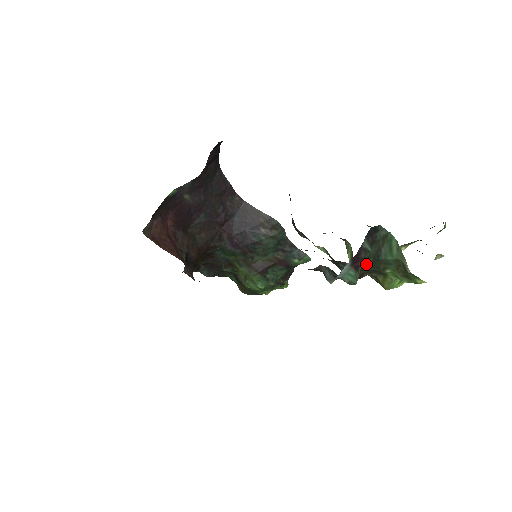
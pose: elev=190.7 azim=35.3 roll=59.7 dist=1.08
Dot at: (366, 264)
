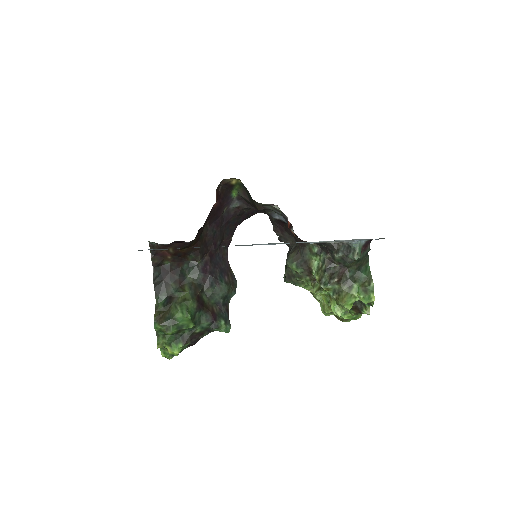
Dot at: (351, 270)
